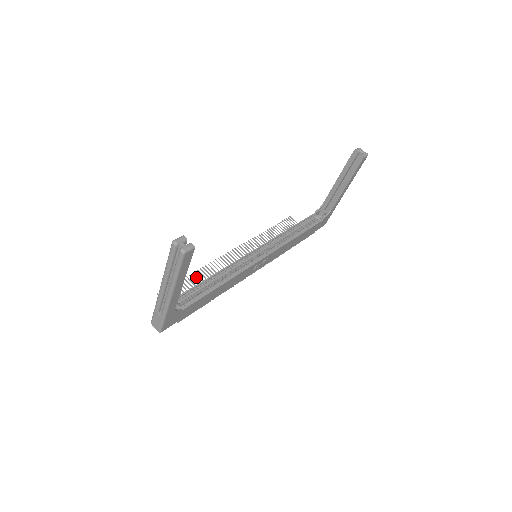
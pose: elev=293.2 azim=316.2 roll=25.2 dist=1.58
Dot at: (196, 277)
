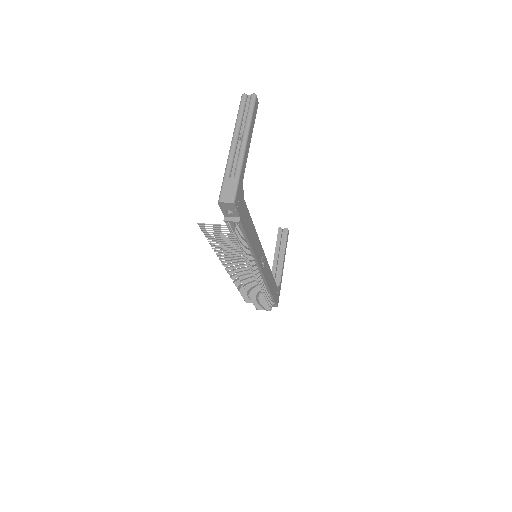
Dot at: (218, 246)
